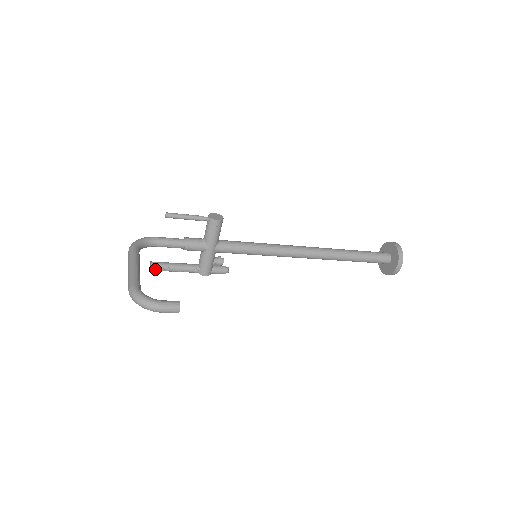
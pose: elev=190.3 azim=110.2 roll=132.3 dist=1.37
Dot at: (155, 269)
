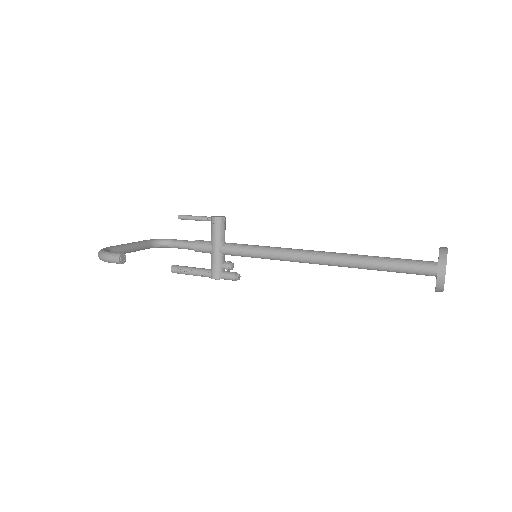
Dot at: (174, 270)
